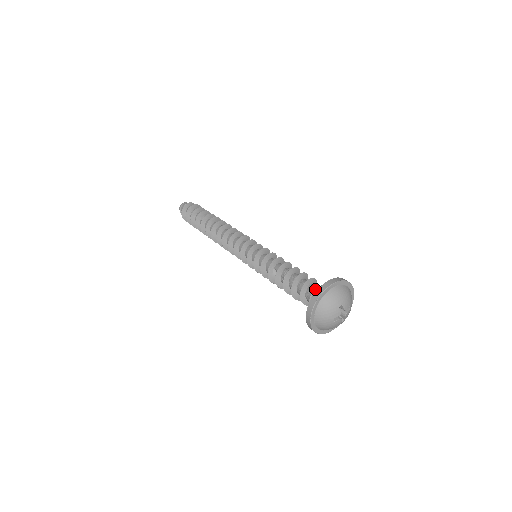
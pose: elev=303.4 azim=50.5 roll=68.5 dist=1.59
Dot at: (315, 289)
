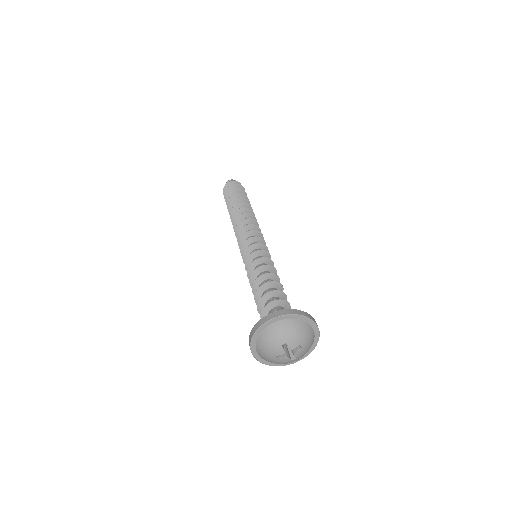
Dot at: occluded
